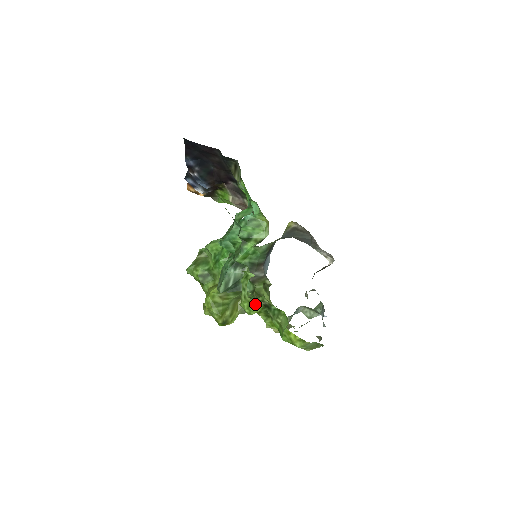
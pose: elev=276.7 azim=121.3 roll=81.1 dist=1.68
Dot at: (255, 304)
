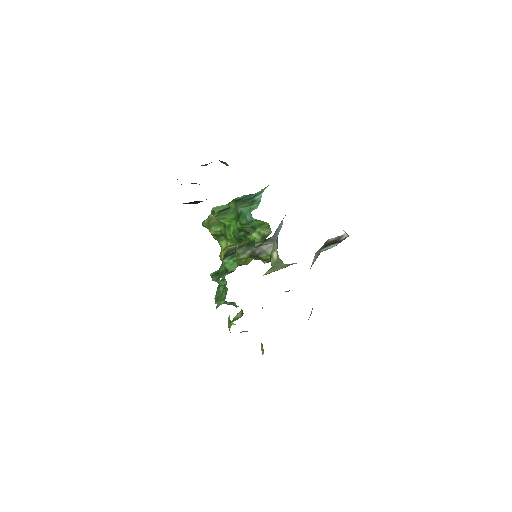
Dot at: (240, 332)
